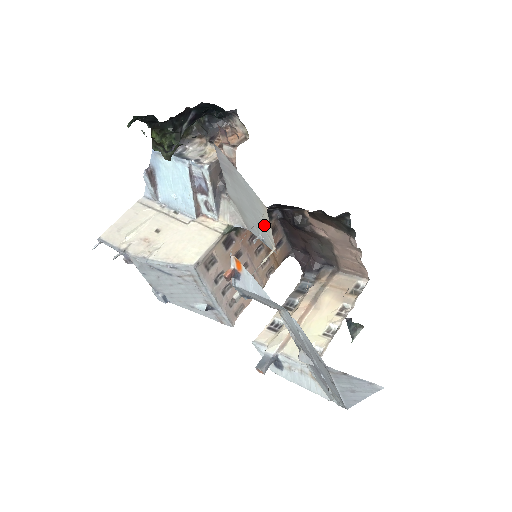
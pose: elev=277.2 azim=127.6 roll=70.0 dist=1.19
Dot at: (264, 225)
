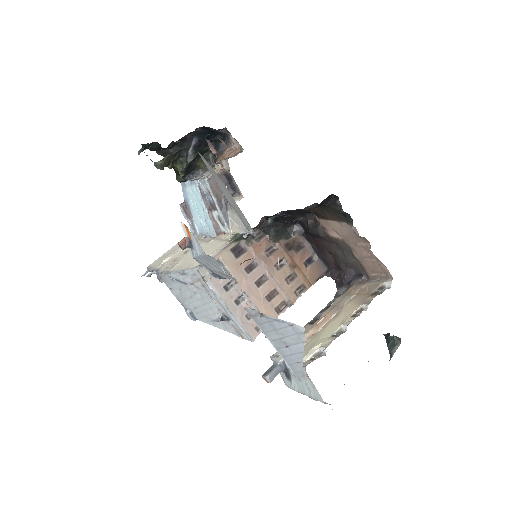
Dot at: (241, 212)
